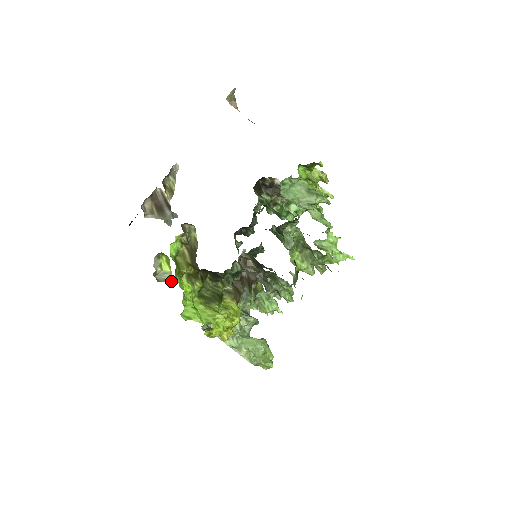
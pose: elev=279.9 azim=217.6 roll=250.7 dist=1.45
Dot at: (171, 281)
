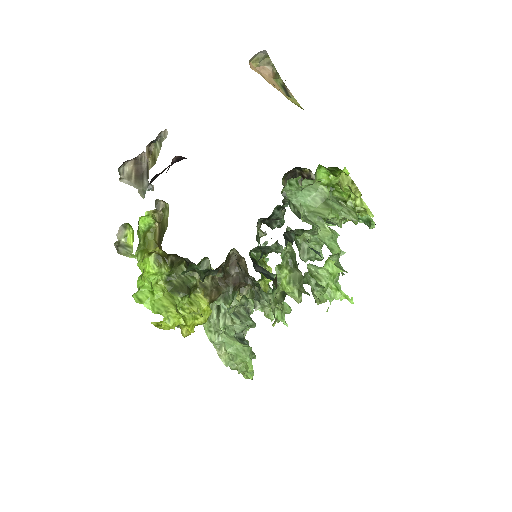
Dot at: (131, 256)
